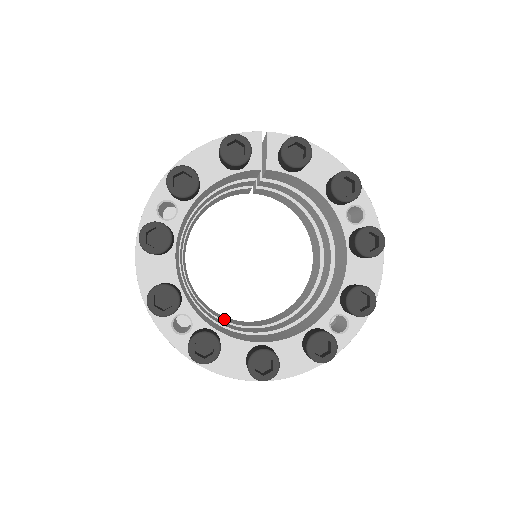
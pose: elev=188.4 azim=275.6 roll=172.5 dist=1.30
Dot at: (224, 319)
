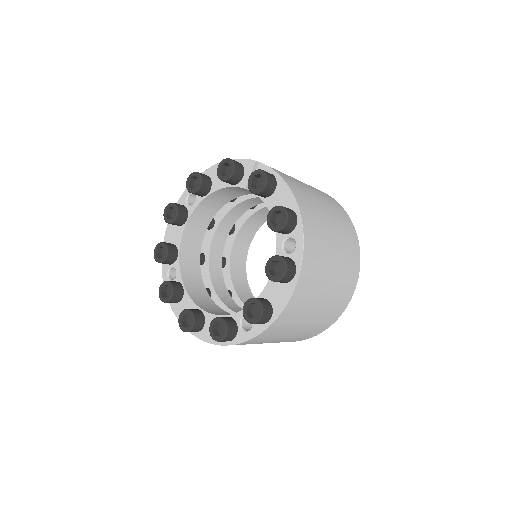
Dot at: (243, 297)
